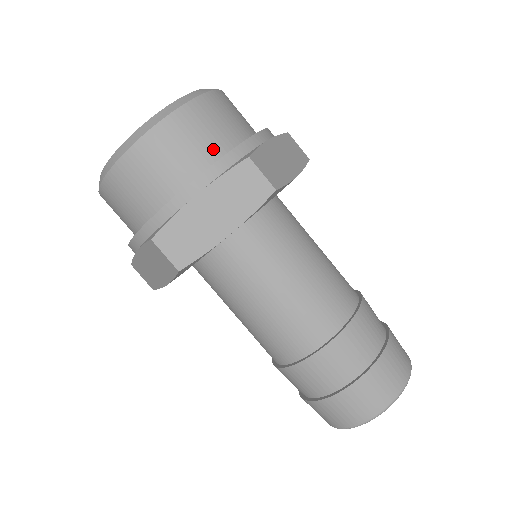
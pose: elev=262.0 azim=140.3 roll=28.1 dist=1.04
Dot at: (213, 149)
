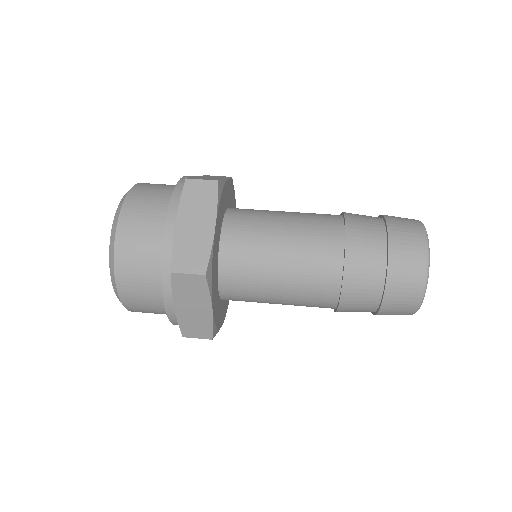
Dot at: occluded
